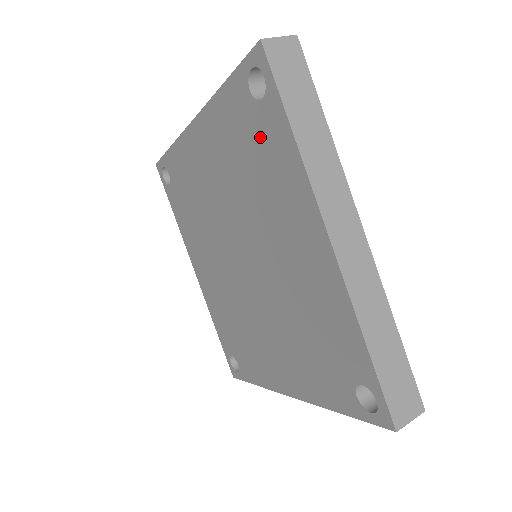
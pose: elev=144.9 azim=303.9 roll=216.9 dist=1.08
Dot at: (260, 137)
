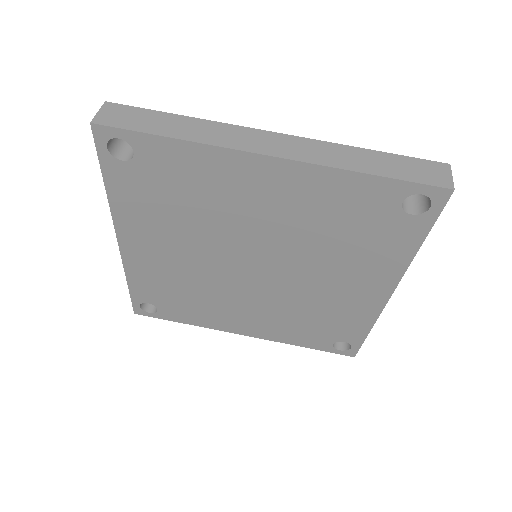
Dot at: (381, 228)
